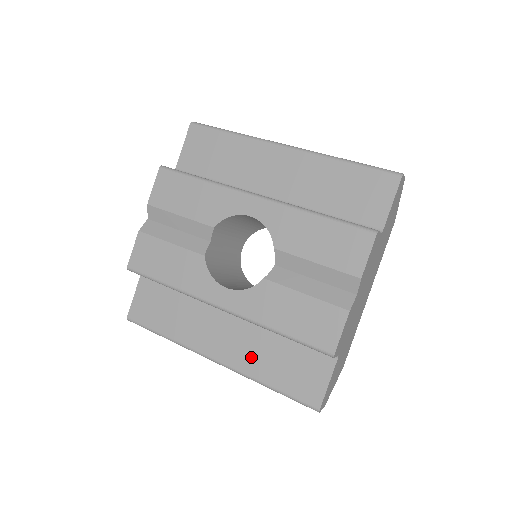
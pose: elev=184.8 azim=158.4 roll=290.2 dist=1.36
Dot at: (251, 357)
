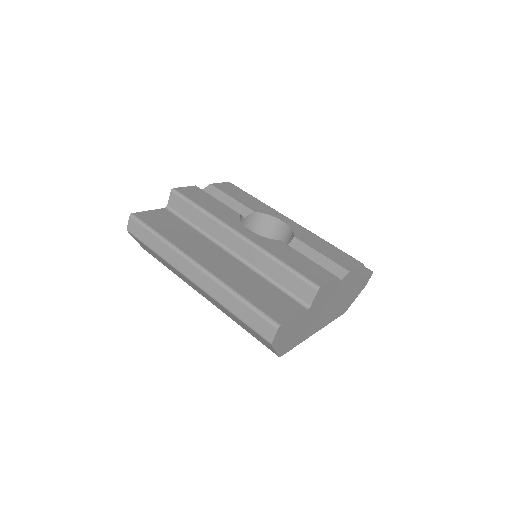
Dot at: (234, 277)
